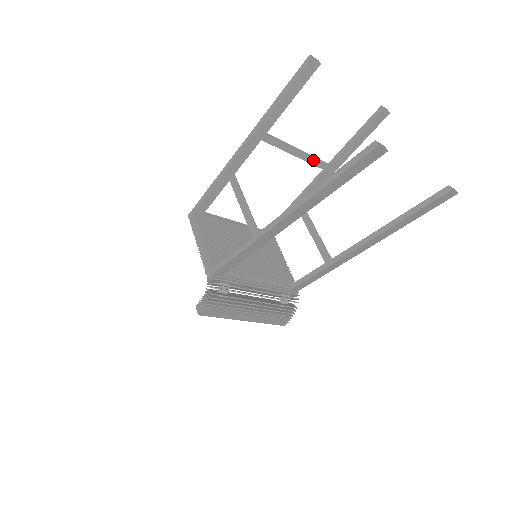
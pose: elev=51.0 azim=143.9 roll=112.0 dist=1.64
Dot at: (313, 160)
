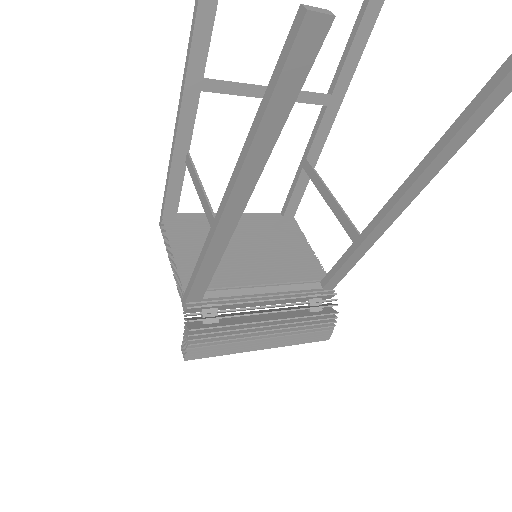
Dot at: (298, 96)
